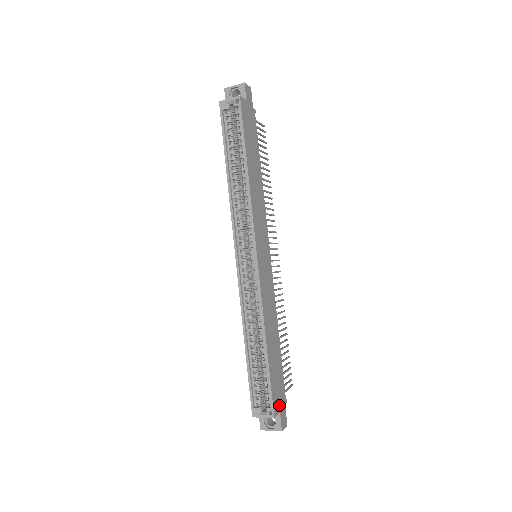
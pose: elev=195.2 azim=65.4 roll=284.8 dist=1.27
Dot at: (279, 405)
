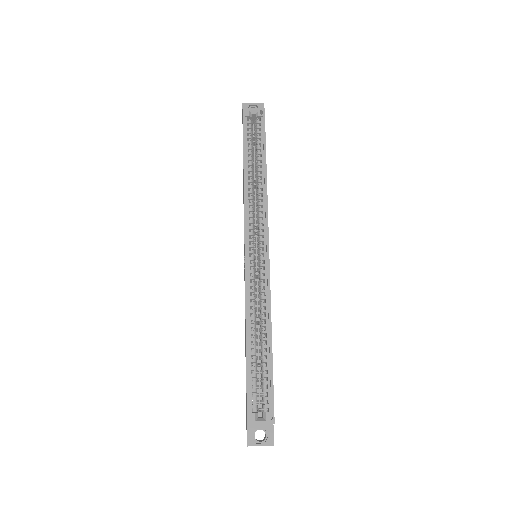
Dot at: occluded
